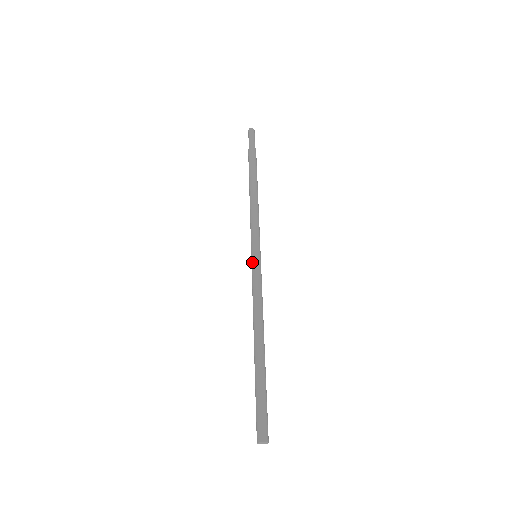
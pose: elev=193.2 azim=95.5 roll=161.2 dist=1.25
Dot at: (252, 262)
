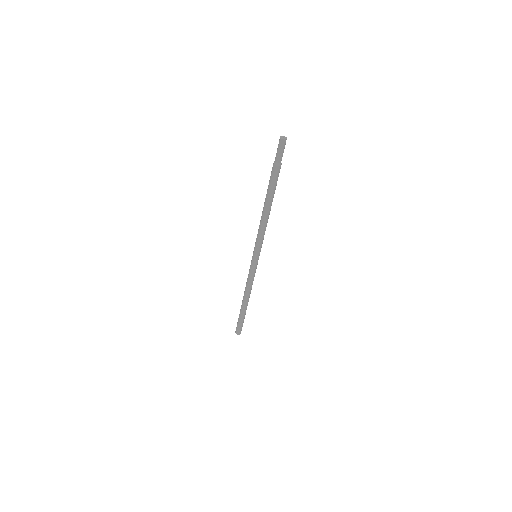
Dot at: (253, 263)
